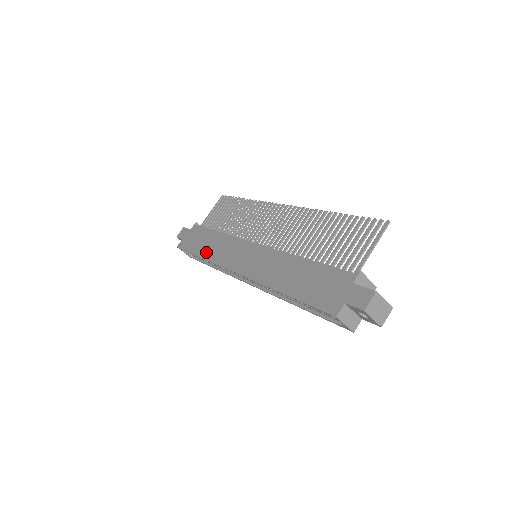
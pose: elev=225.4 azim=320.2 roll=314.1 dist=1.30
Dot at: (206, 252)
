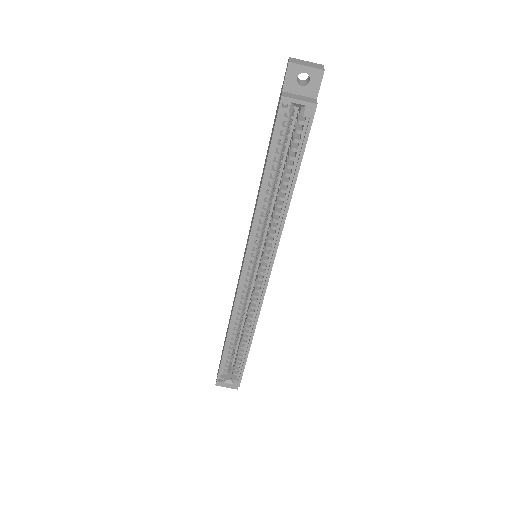
Dot at: occluded
